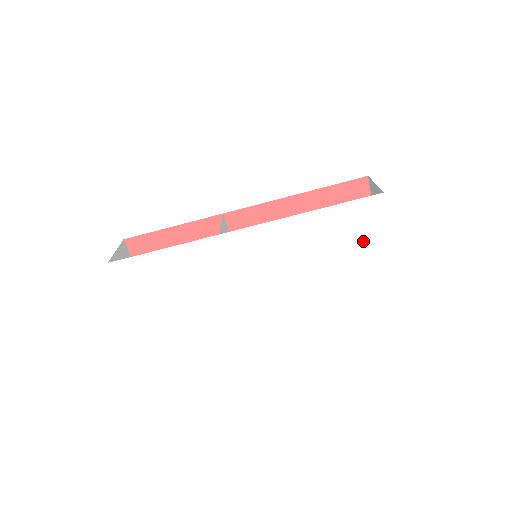
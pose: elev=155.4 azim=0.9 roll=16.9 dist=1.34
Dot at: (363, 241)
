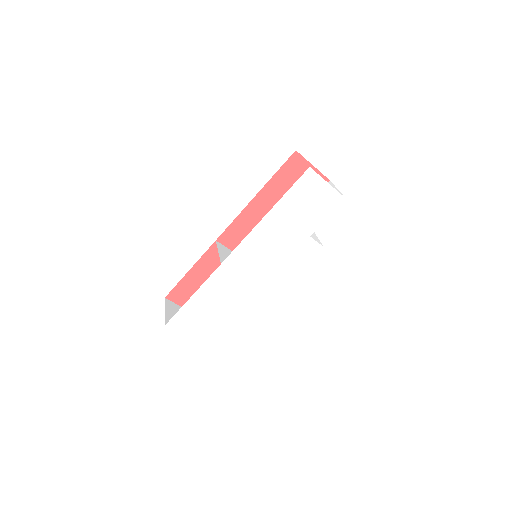
Dot at: (319, 205)
